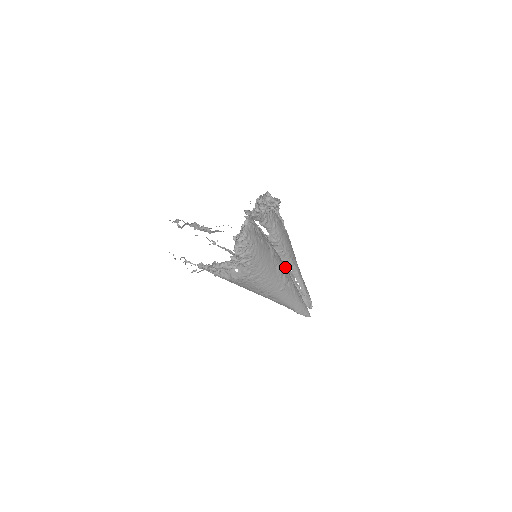
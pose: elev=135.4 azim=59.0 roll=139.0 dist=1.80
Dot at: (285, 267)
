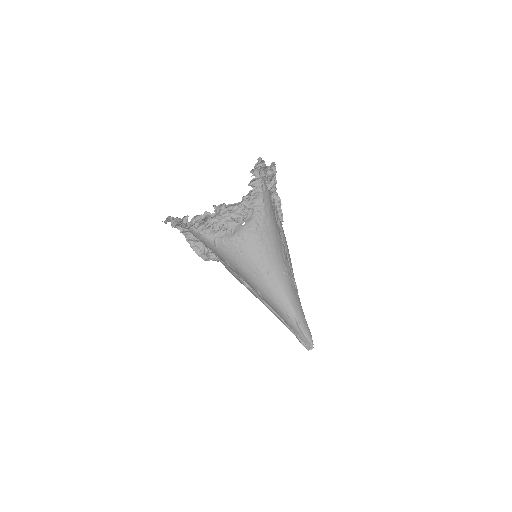
Dot at: occluded
